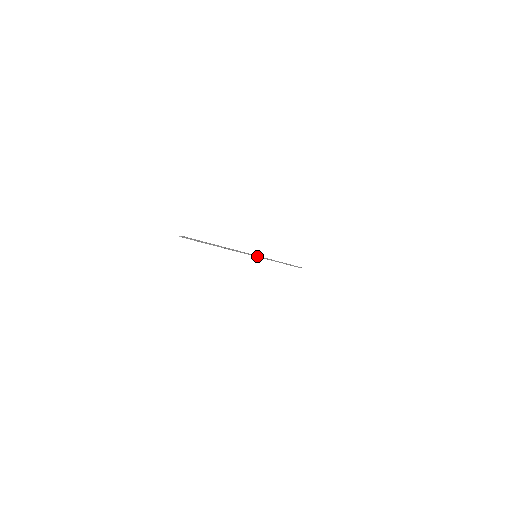
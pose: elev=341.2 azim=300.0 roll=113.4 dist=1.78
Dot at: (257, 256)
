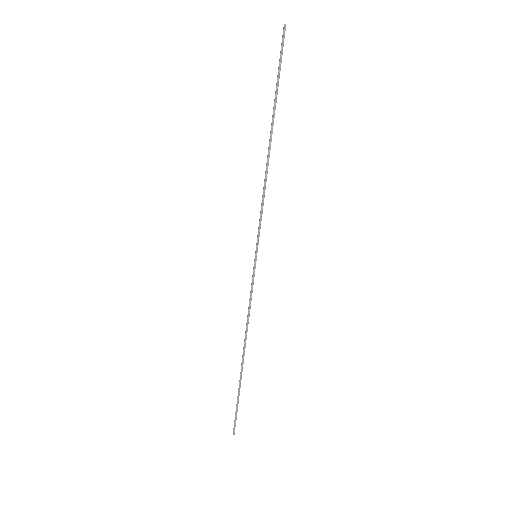
Dot at: (256, 259)
